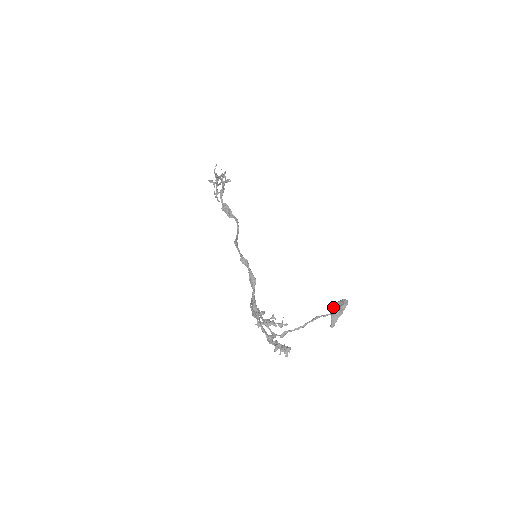
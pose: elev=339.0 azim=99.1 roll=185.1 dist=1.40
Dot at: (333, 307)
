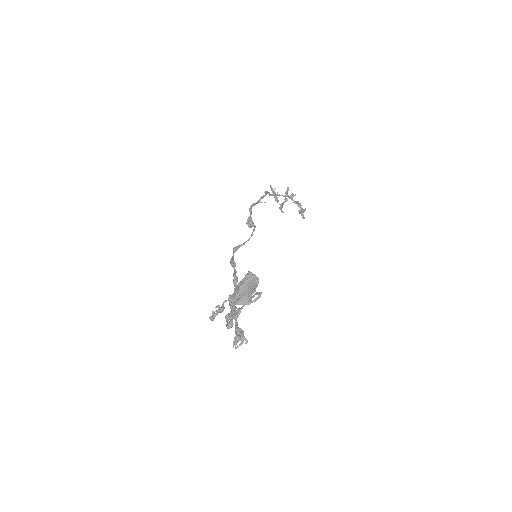
Dot at: occluded
